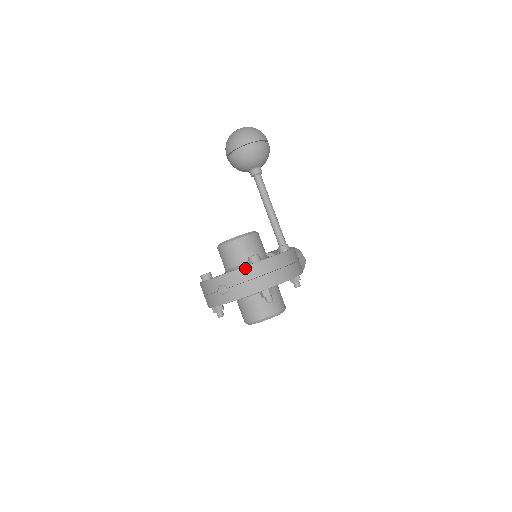
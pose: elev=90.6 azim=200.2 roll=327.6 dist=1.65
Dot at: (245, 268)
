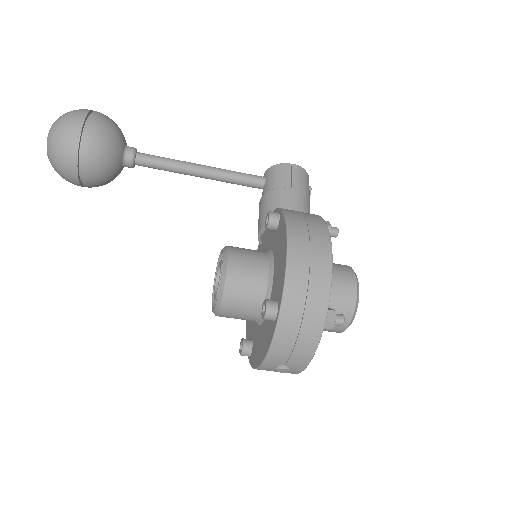
Dot at: (276, 338)
